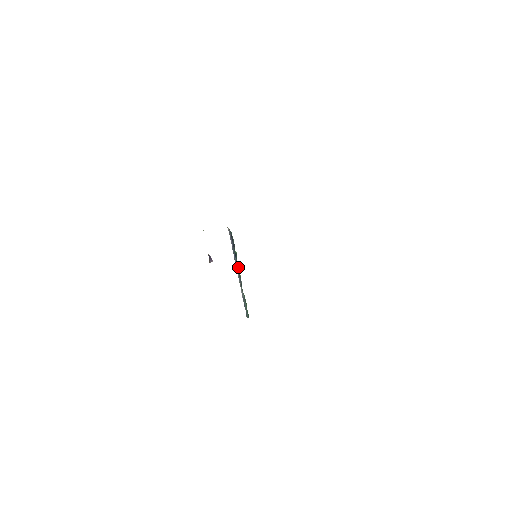
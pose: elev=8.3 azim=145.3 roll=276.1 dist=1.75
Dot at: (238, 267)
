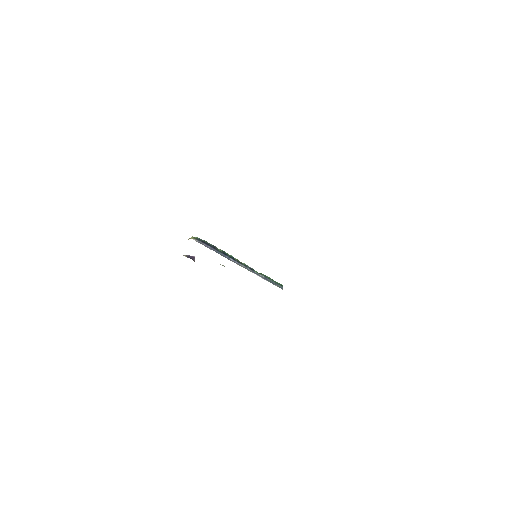
Dot at: (235, 259)
